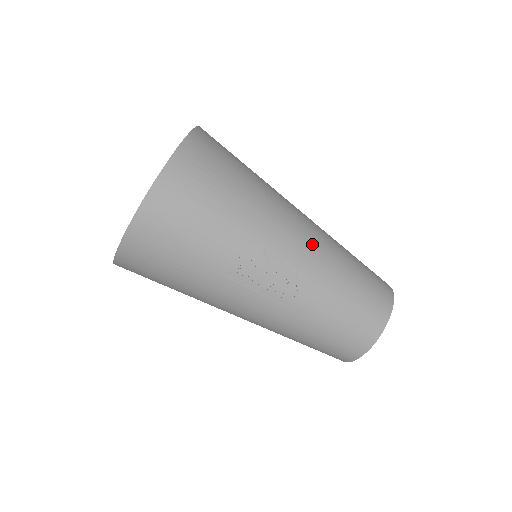
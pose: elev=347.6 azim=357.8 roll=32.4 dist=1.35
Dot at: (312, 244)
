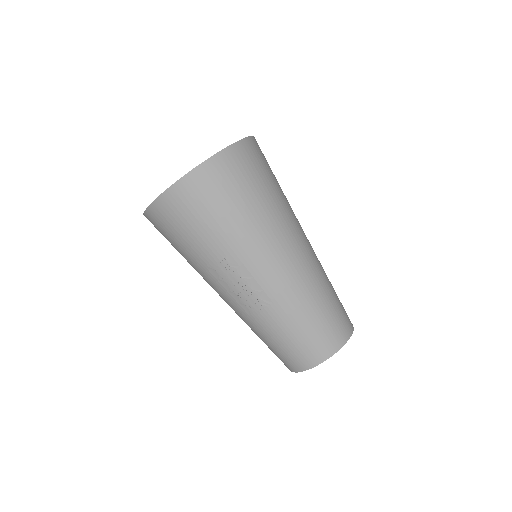
Dot at: (287, 276)
